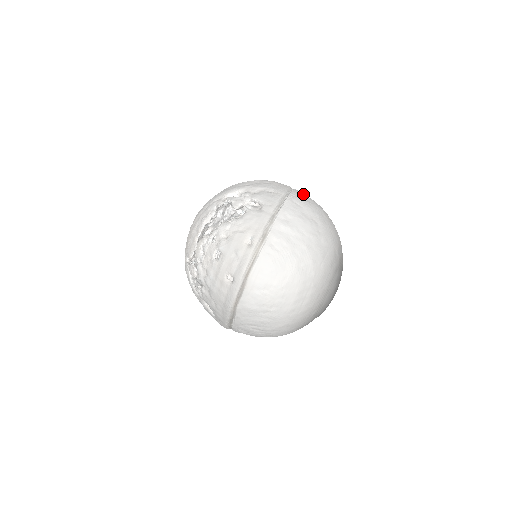
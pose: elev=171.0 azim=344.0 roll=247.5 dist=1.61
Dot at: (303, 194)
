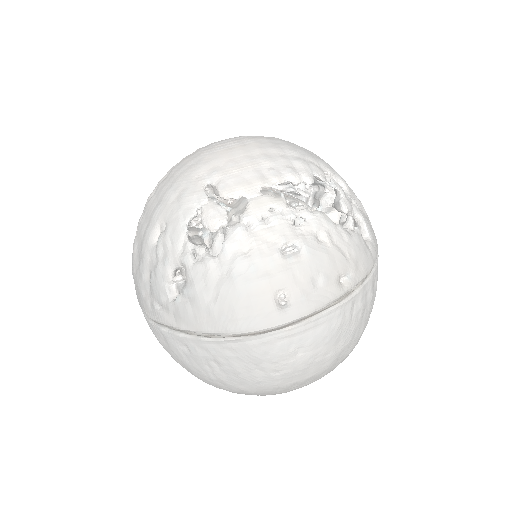
Dot at: occluded
